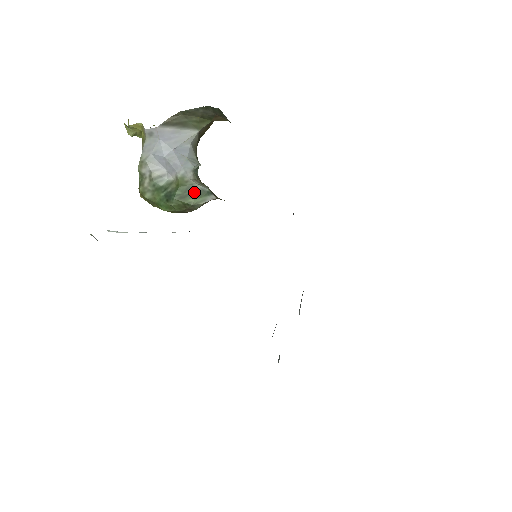
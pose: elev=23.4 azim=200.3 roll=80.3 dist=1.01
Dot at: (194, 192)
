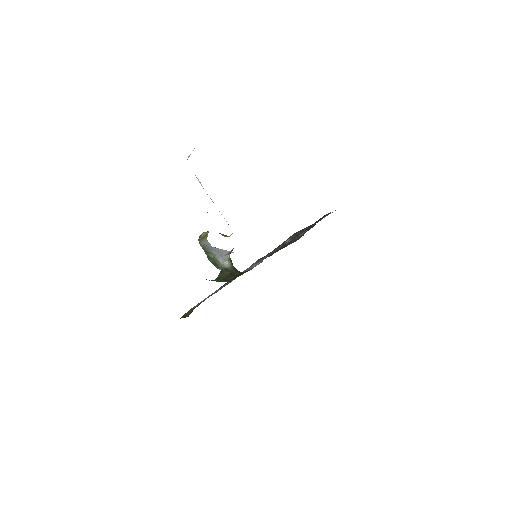
Dot at: (219, 267)
